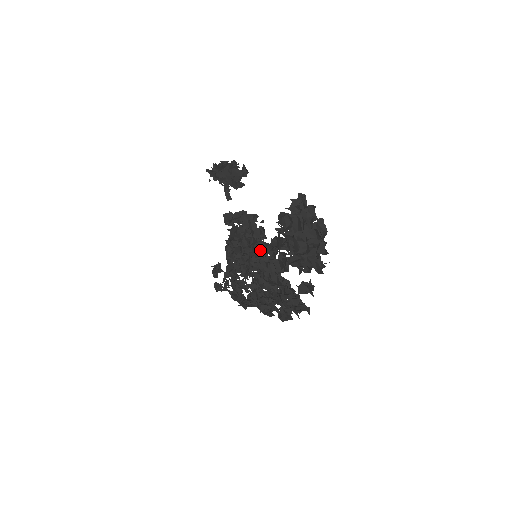
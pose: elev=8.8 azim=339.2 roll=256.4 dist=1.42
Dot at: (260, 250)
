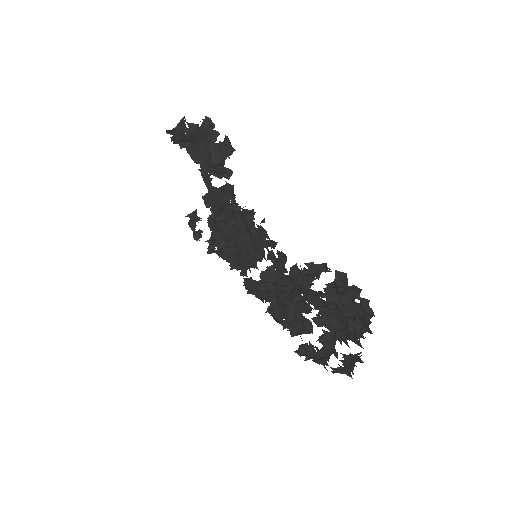
Dot at: (261, 250)
